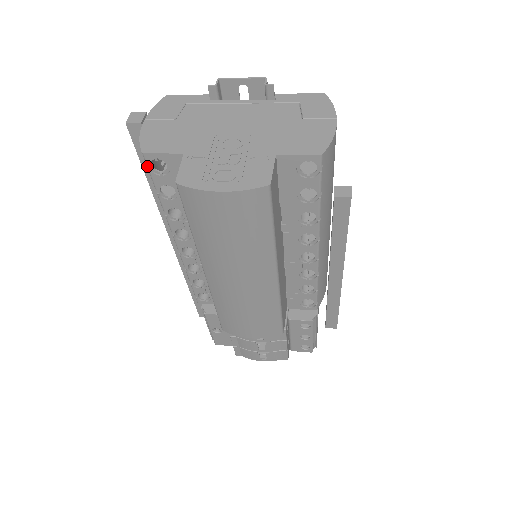
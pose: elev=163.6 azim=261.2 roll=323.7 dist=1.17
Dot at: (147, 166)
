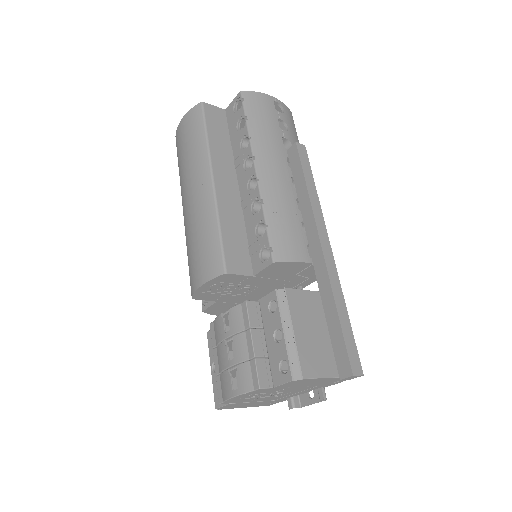
Dot at: occluded
